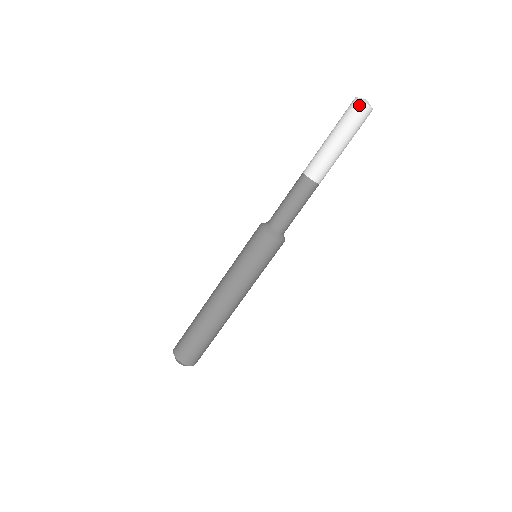
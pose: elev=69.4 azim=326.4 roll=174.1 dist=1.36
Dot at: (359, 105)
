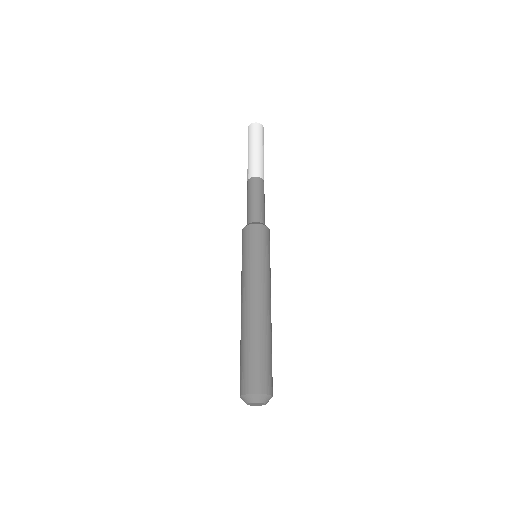
Dot at: (248, 130)
